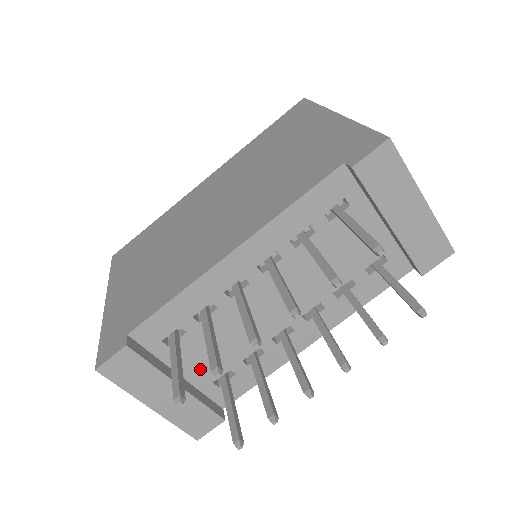
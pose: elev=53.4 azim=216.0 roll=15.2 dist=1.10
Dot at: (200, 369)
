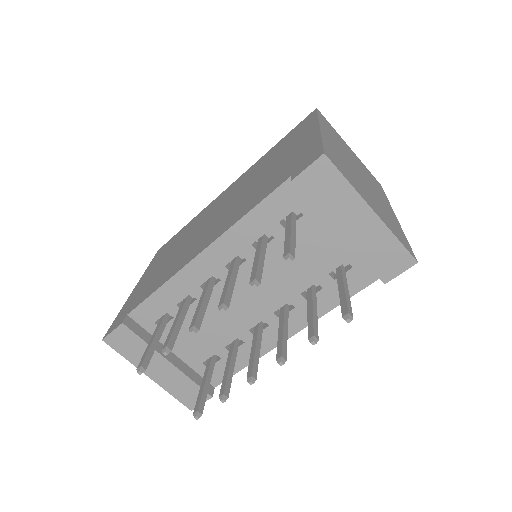
Dot at: (190, 350)
